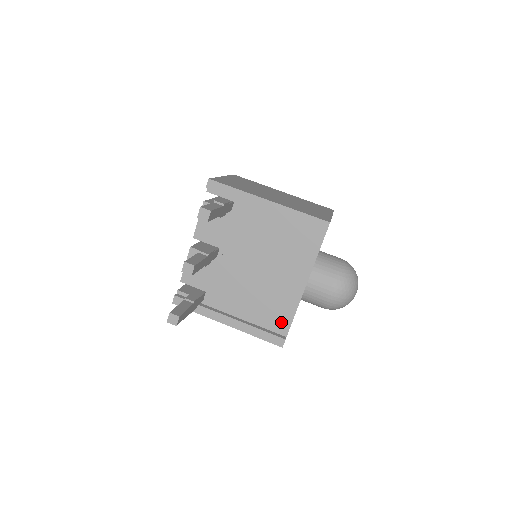
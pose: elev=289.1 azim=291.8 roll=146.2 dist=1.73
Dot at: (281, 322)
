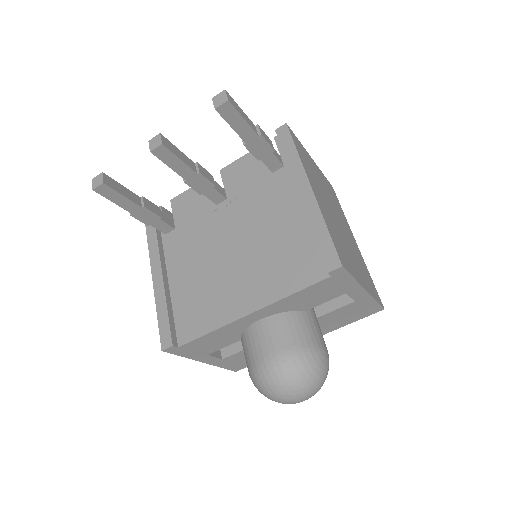
Dot at: (191, 326)
